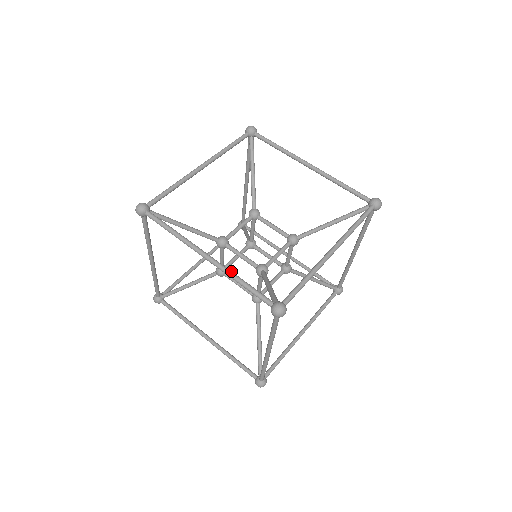
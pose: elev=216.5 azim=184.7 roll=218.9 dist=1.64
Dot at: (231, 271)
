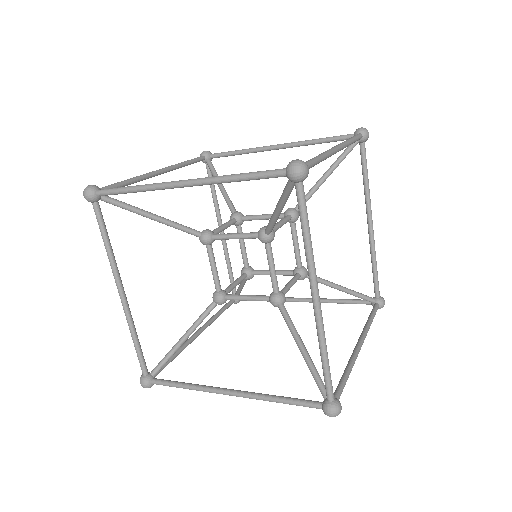
Dot at: occluded
